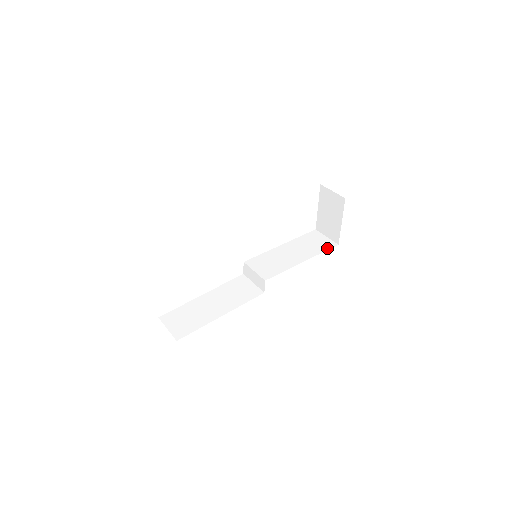
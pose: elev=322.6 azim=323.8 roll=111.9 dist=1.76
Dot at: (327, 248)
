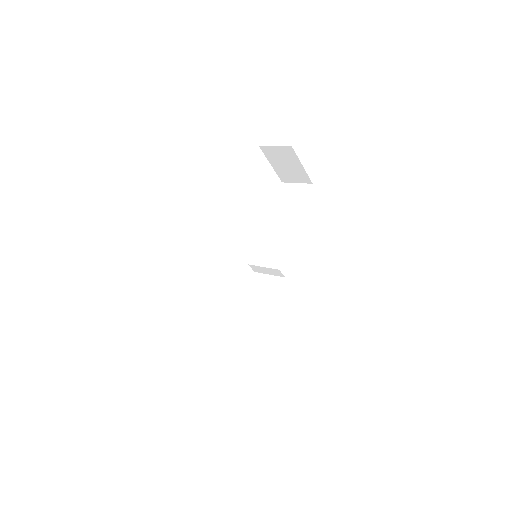
Dot at: (306, 195)
